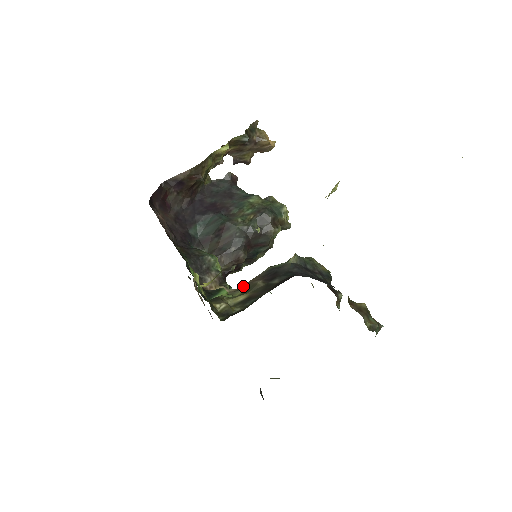
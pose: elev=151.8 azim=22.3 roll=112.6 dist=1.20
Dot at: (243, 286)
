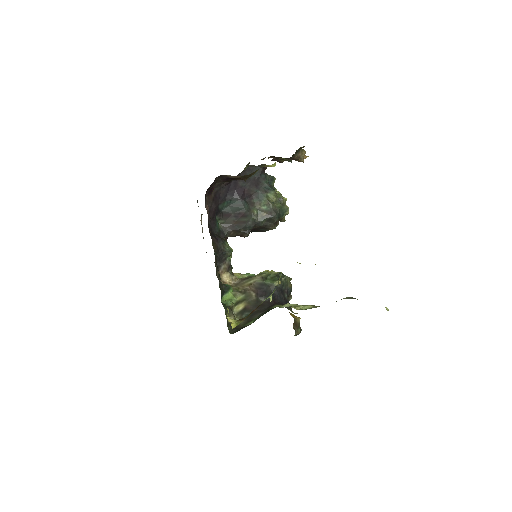
Dot at: (243, 290)
